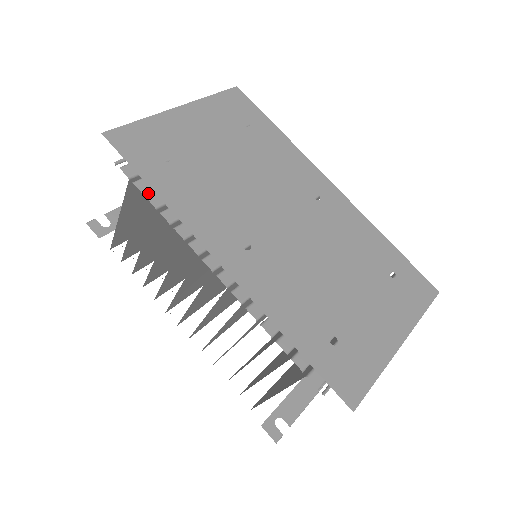
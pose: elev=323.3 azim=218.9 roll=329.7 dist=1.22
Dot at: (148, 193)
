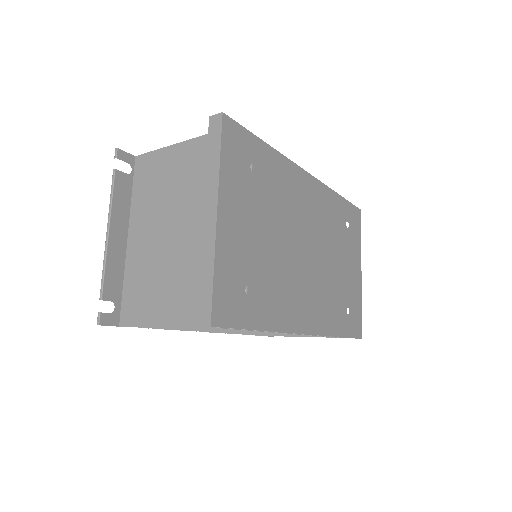
Dot at: occluded
